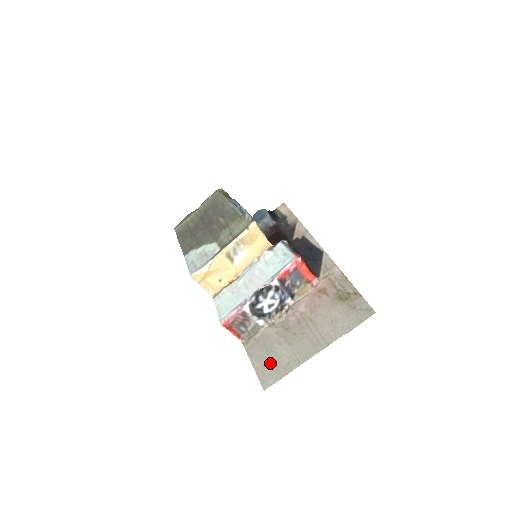
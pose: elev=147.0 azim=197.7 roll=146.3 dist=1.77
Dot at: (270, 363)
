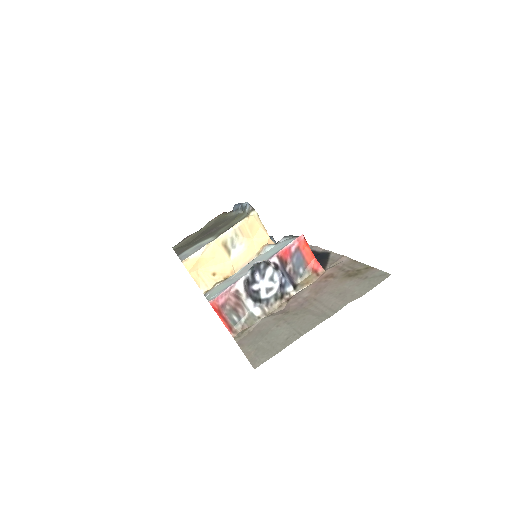
Dot at: (265, 344)
